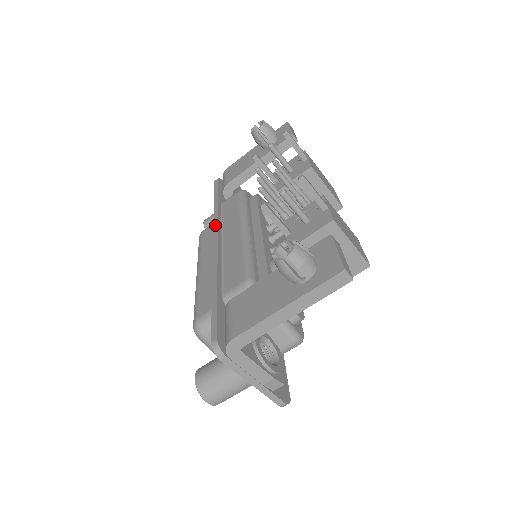
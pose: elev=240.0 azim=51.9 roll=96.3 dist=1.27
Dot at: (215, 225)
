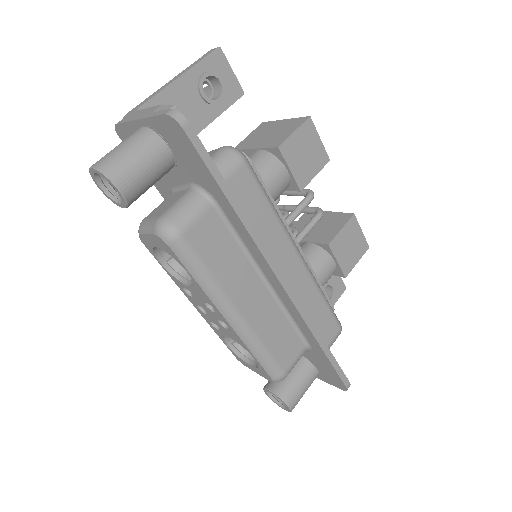
Dot at: occluded
